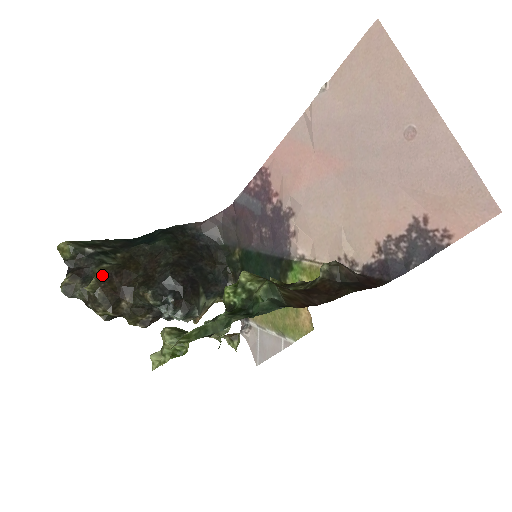
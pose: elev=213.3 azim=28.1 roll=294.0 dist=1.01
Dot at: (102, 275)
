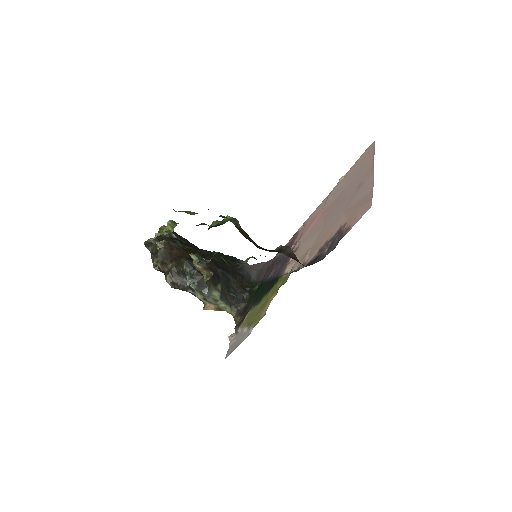
Dot at: (170, 243)
